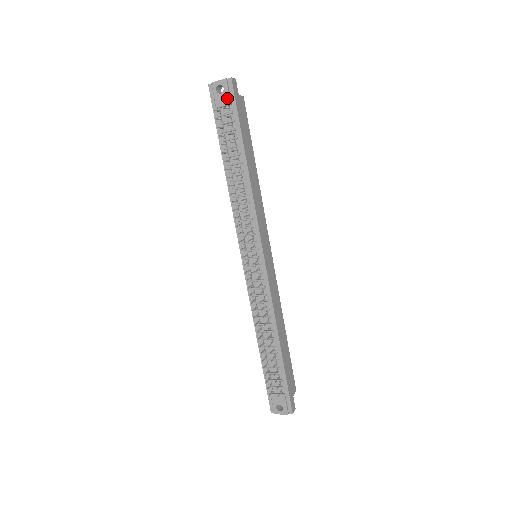
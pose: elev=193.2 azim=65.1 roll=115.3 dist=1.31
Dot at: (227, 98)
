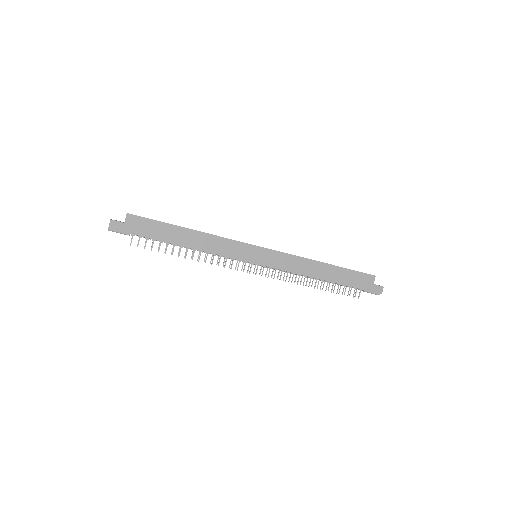
Dot at: (124, 234)
